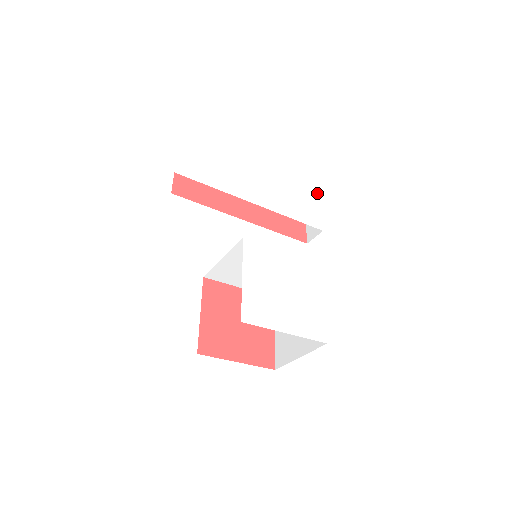
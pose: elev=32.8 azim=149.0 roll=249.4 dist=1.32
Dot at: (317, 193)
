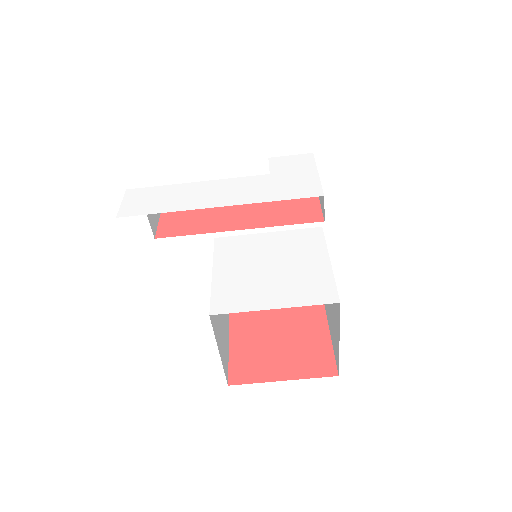
Dot at: (313, 167)
